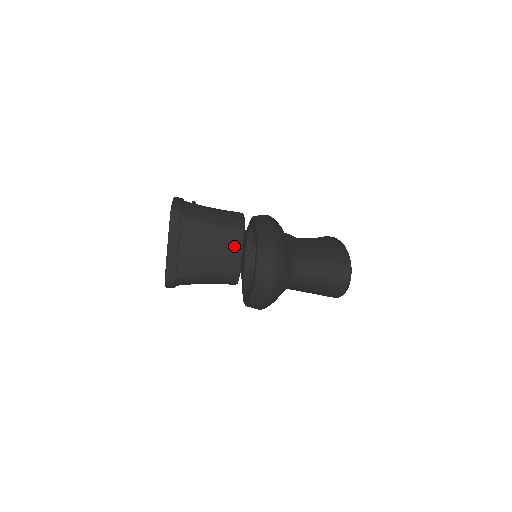
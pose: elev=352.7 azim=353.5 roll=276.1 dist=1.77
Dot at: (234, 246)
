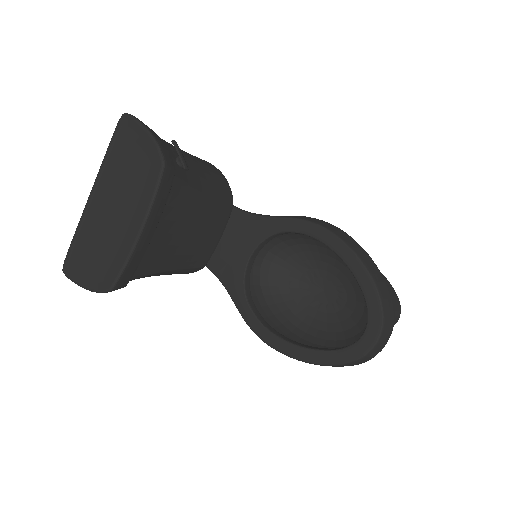
Dot at: (217, 230)
